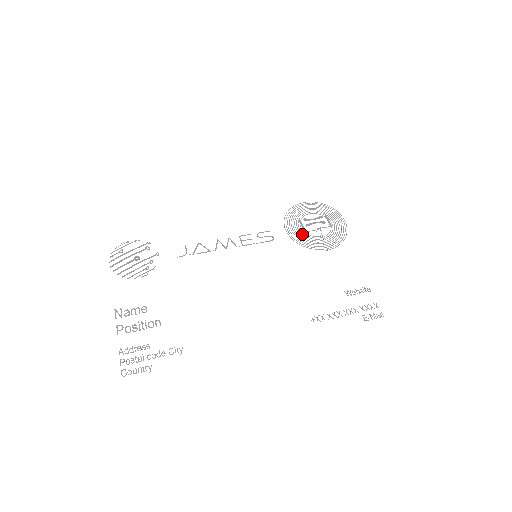
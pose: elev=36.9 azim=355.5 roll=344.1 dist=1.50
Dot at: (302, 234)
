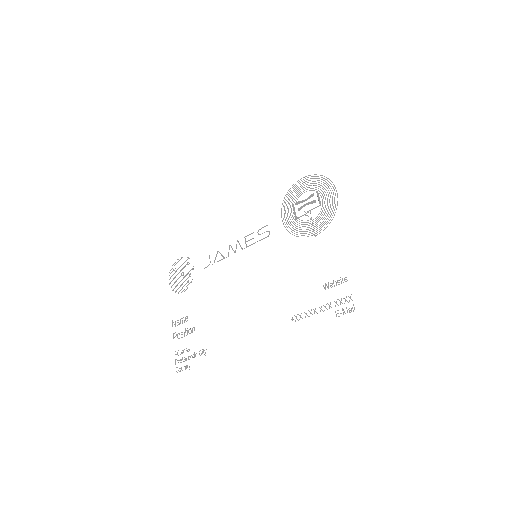
Dot at: occluded
